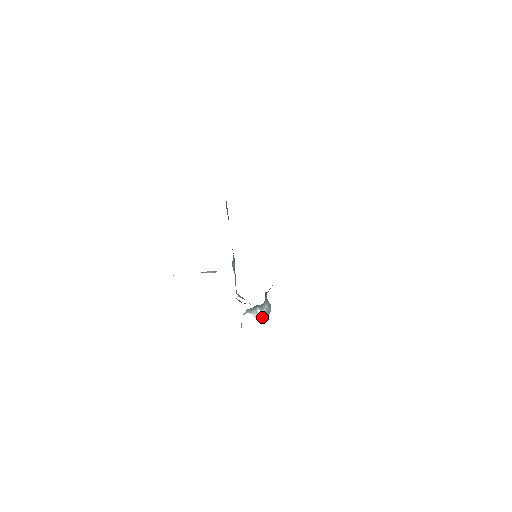
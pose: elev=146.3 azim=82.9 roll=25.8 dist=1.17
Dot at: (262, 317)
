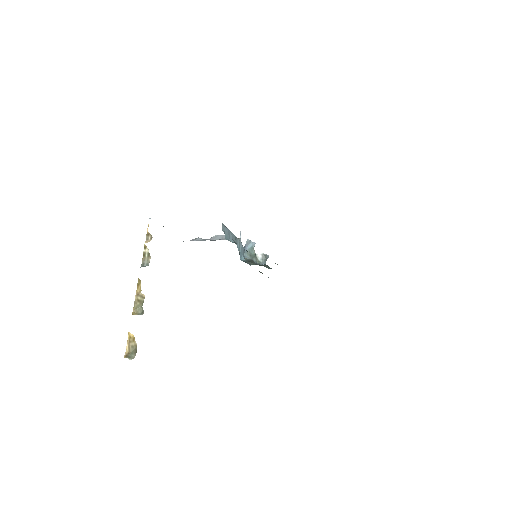
Dot at: occluded
